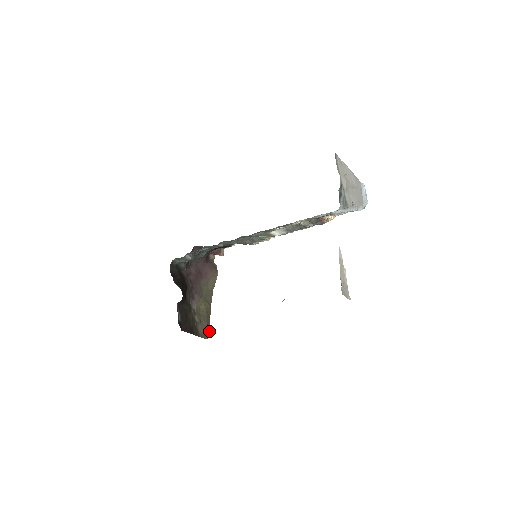
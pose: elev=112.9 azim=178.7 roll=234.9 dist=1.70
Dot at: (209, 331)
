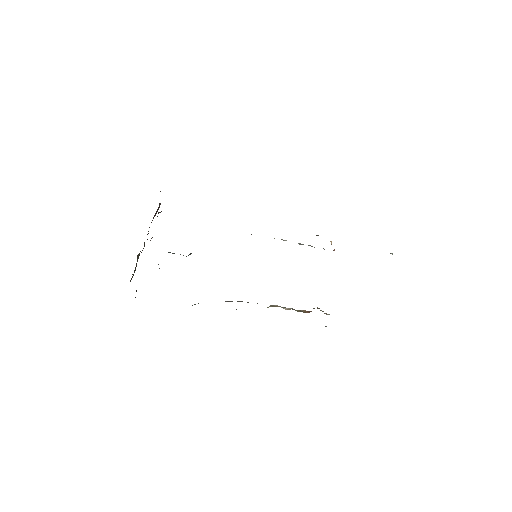
Dot at: occluded
